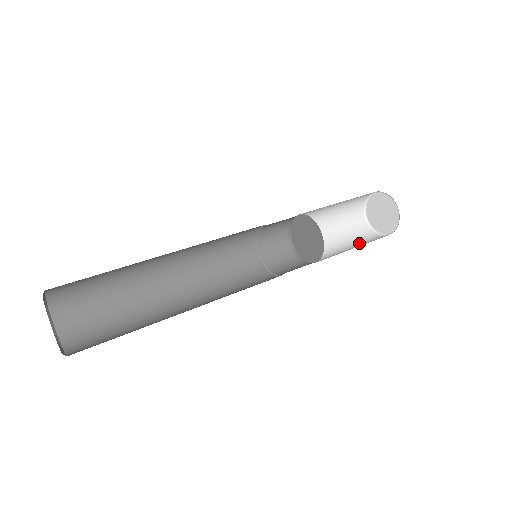
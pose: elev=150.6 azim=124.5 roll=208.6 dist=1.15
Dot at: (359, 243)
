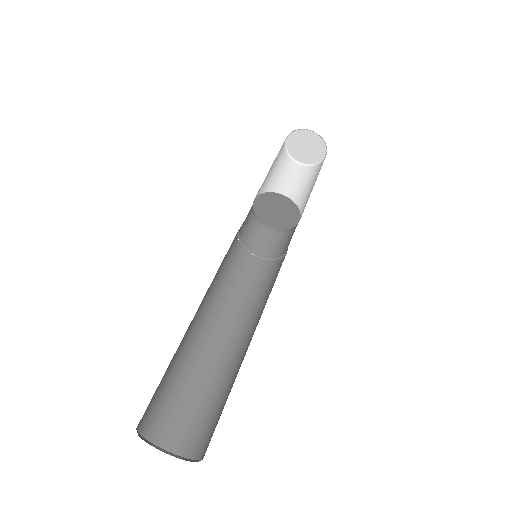
Dot at: (307, 184)
